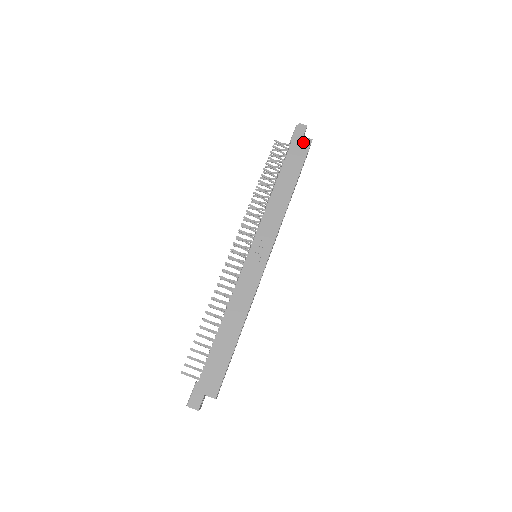
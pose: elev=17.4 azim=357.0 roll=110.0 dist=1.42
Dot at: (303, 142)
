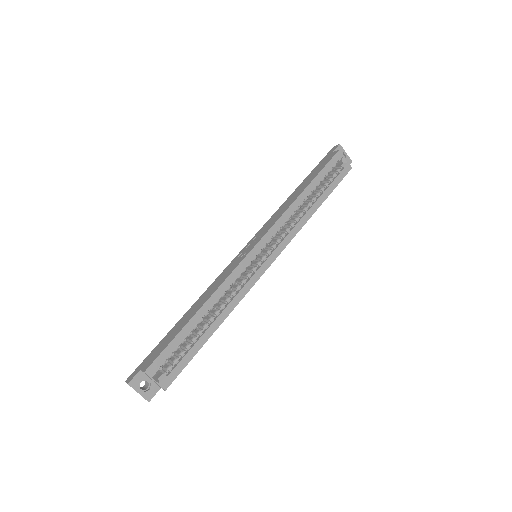
Dot at: (330, 156)
